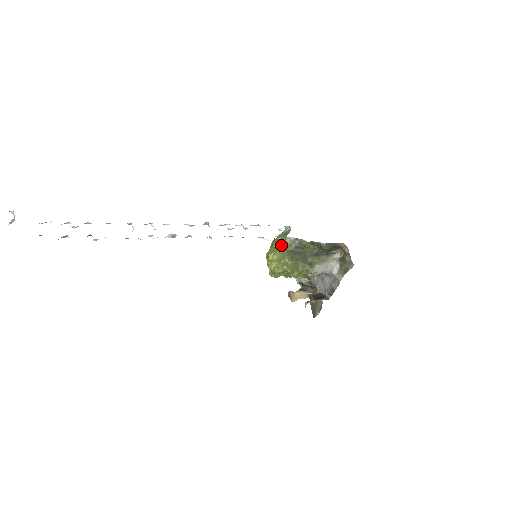
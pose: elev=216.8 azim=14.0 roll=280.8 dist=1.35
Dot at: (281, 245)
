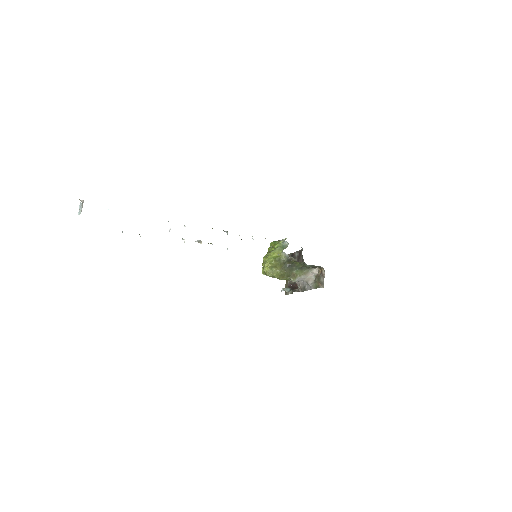
Dot at: (277, 257)
